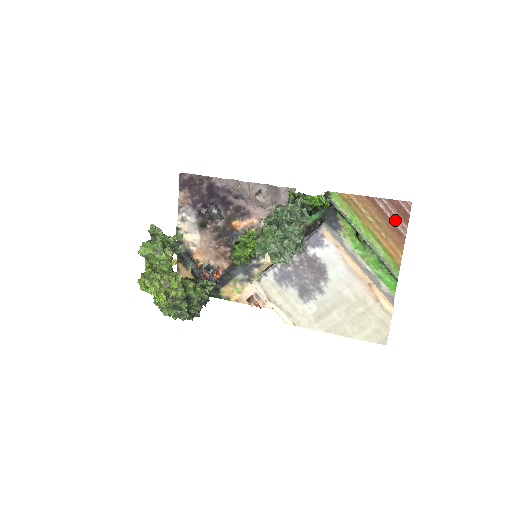
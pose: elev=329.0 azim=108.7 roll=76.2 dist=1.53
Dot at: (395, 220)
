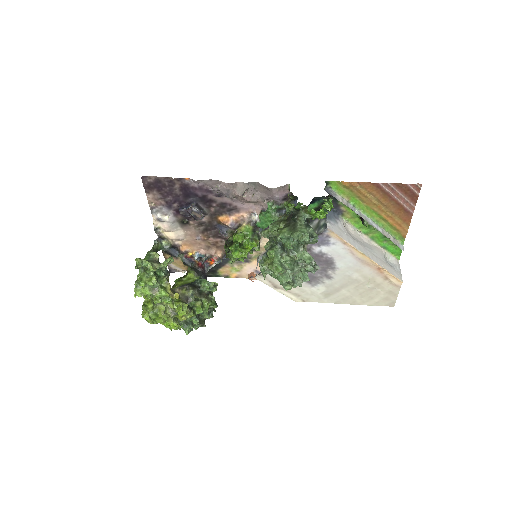
Dot at: (402, 201)
